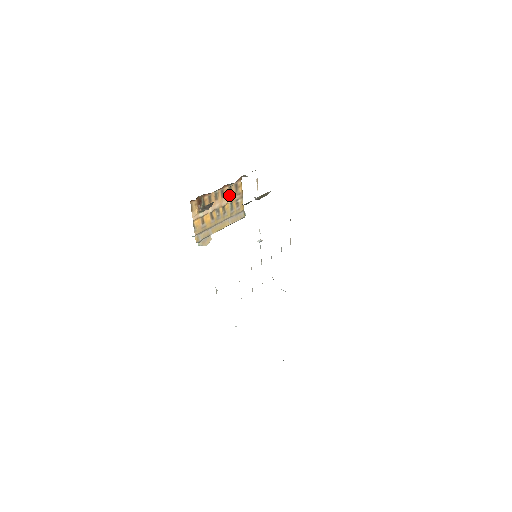
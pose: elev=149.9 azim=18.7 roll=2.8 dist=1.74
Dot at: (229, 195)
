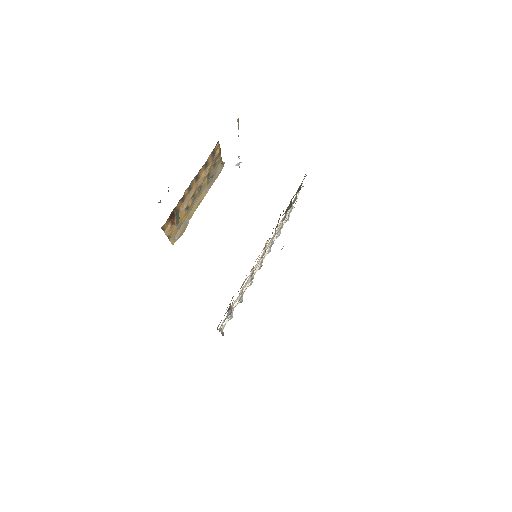
Dot at: (205, 170)
